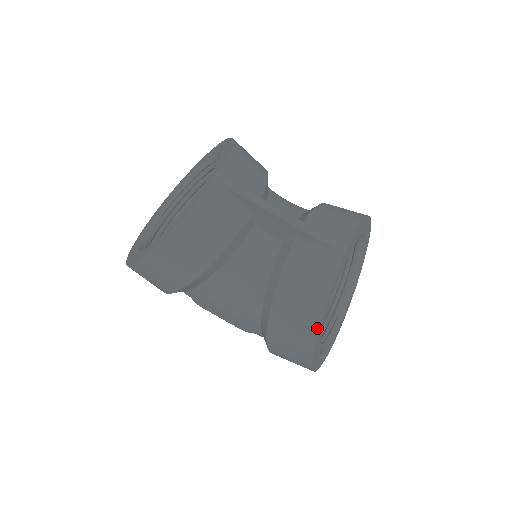
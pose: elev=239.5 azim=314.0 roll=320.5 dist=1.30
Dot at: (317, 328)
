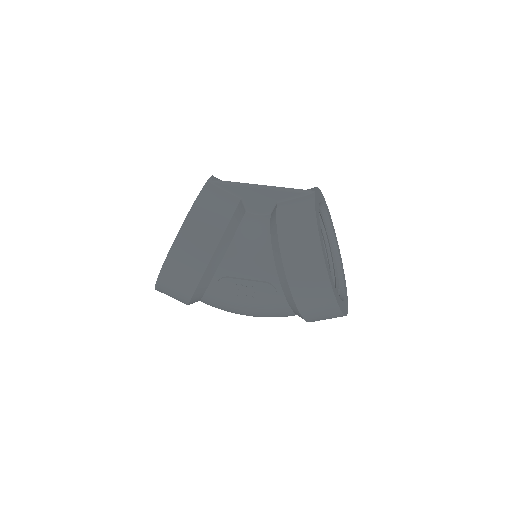
Dot at: (318, 239)
